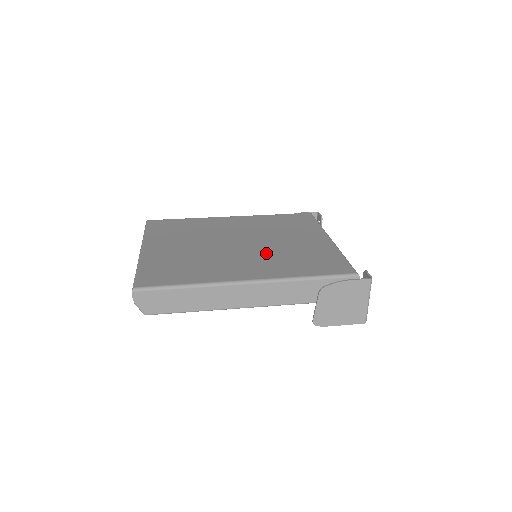
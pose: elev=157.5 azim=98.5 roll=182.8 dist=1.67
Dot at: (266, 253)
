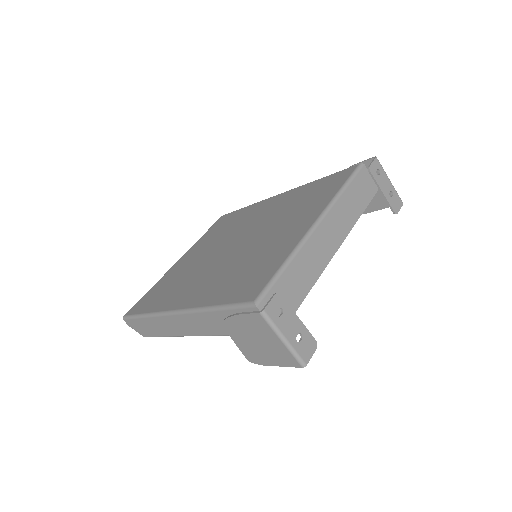
Dot at: (230, 262)
